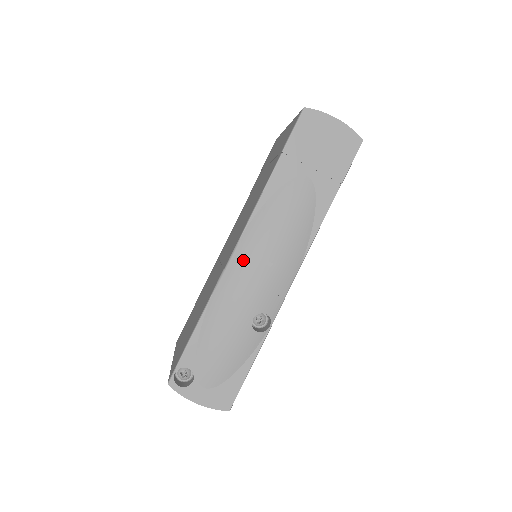
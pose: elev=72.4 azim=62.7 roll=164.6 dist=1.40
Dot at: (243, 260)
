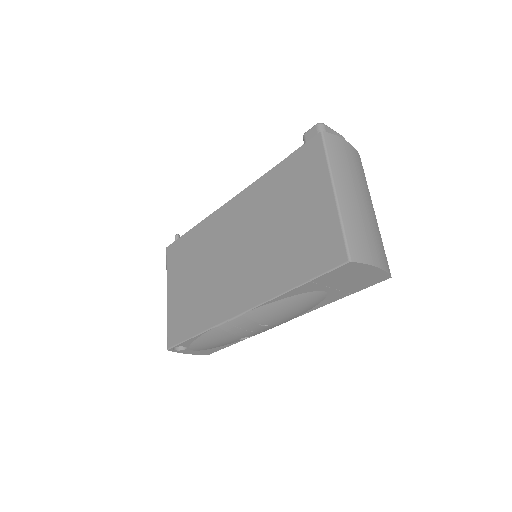
Dot at: (244, 322)
